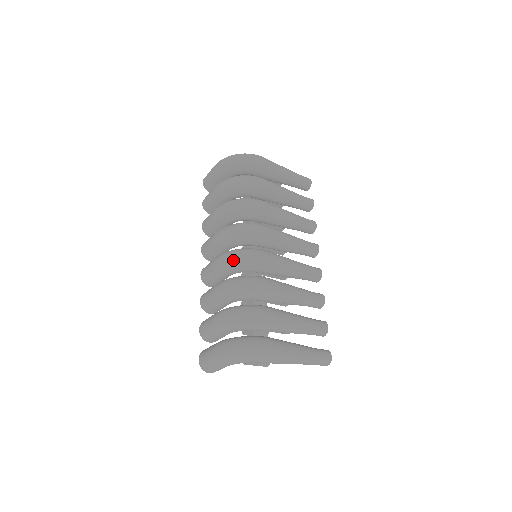
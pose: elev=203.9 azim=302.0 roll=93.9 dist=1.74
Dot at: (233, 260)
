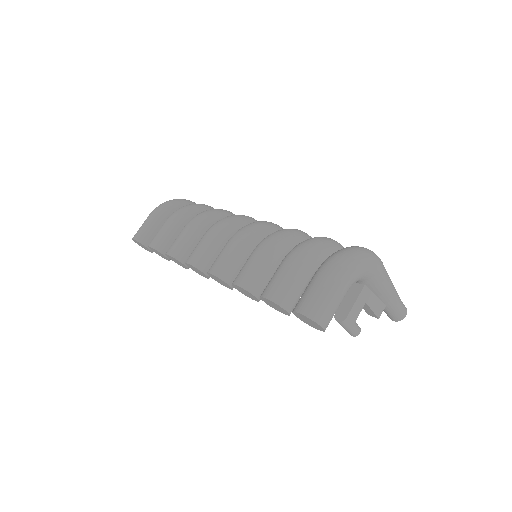
Dot at: (258, 225)
